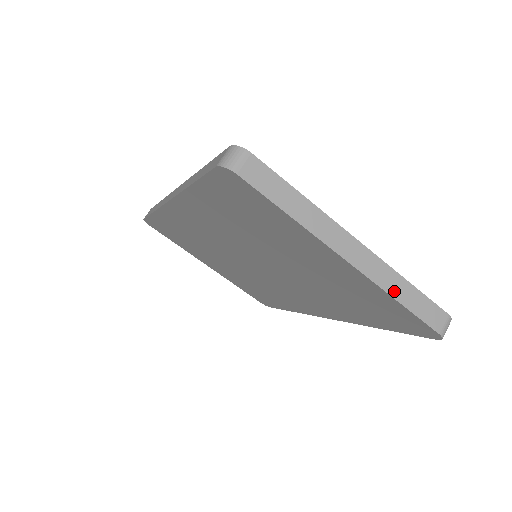
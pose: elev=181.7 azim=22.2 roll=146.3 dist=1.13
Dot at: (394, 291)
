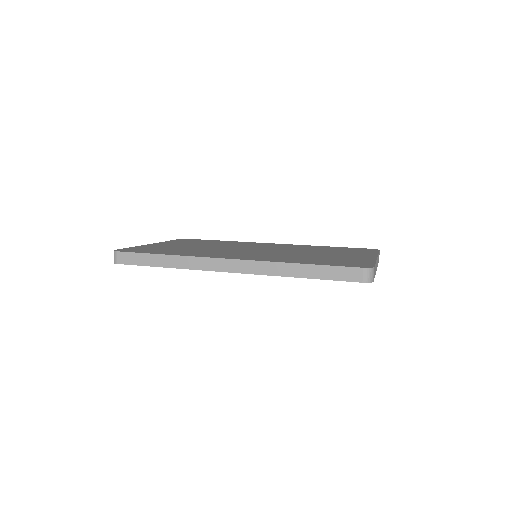
Dot at: occluded
